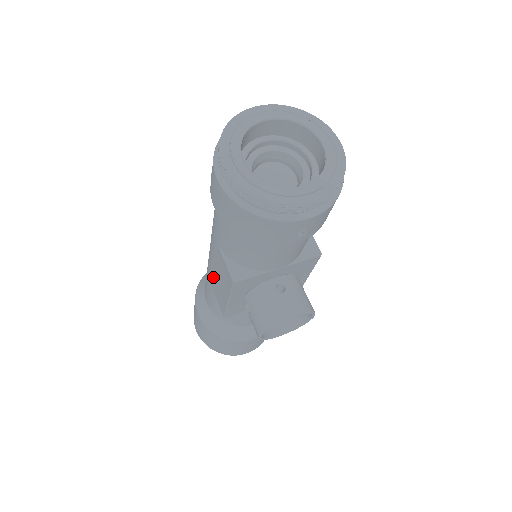
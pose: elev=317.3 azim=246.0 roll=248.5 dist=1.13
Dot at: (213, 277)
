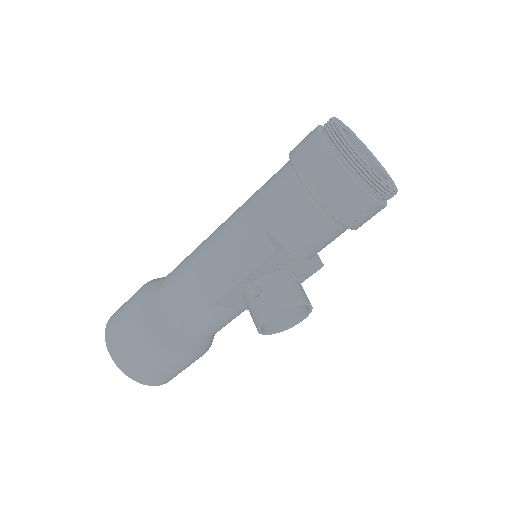
Dot at: (214, 260)
